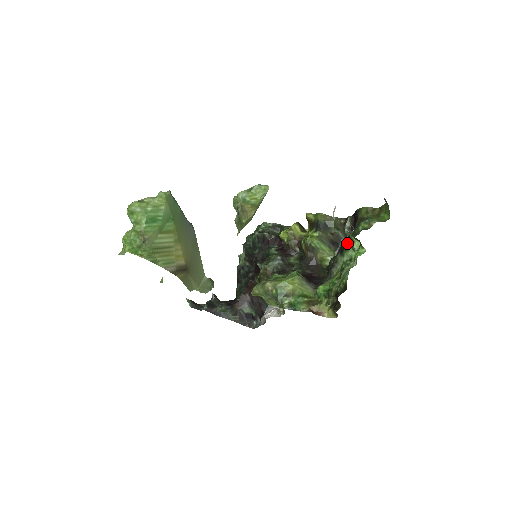
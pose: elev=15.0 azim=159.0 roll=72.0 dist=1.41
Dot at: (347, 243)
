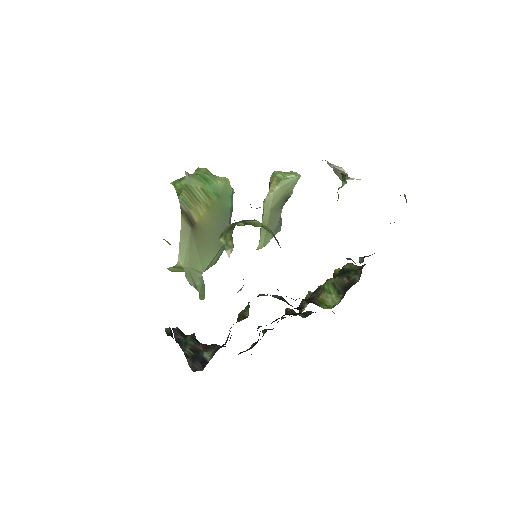
Dot at: occluded
